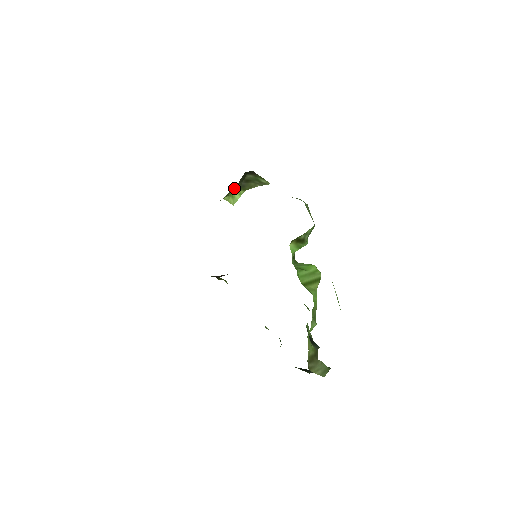
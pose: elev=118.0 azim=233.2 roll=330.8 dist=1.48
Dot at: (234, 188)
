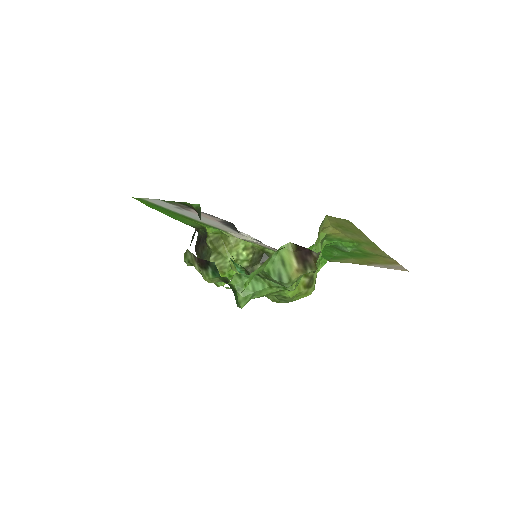
Dot at: (253, 248)
